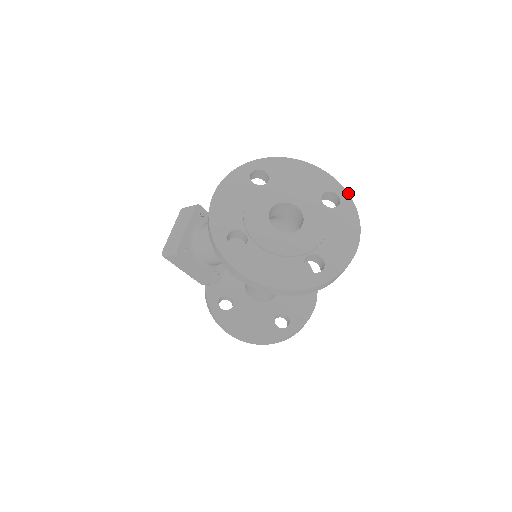
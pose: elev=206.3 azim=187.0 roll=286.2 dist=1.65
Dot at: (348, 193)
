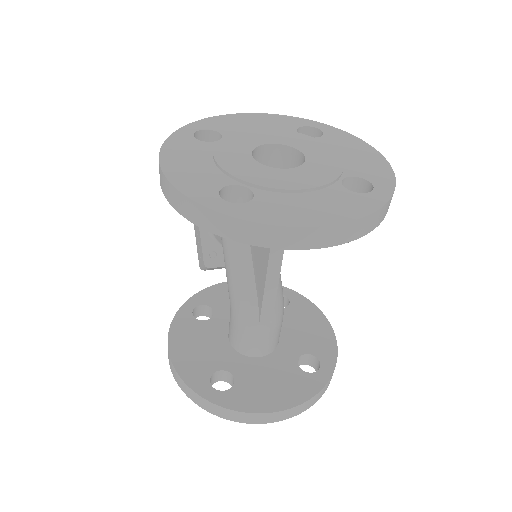
Dot at: (391, 196)
